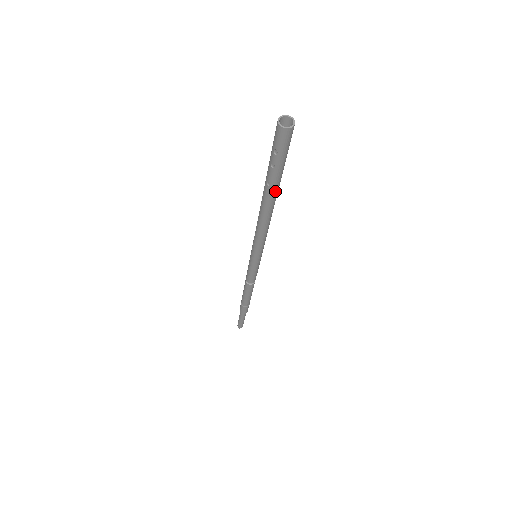
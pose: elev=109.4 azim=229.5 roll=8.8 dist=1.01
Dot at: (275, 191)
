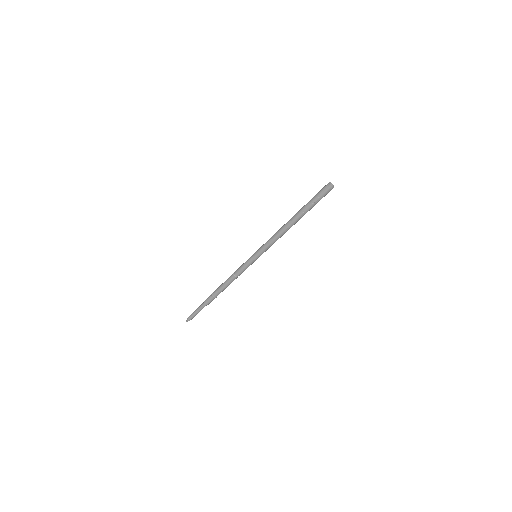
Dot at: occluded
